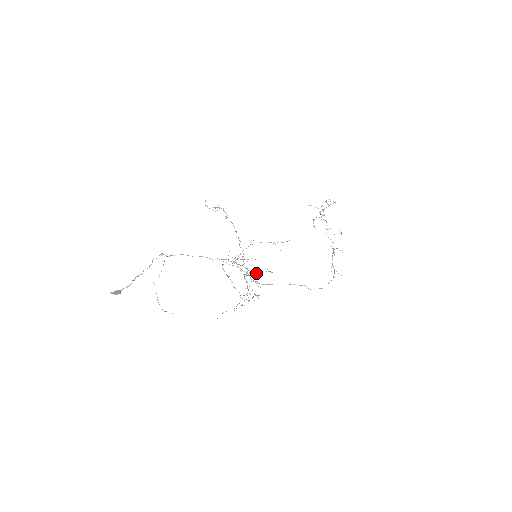
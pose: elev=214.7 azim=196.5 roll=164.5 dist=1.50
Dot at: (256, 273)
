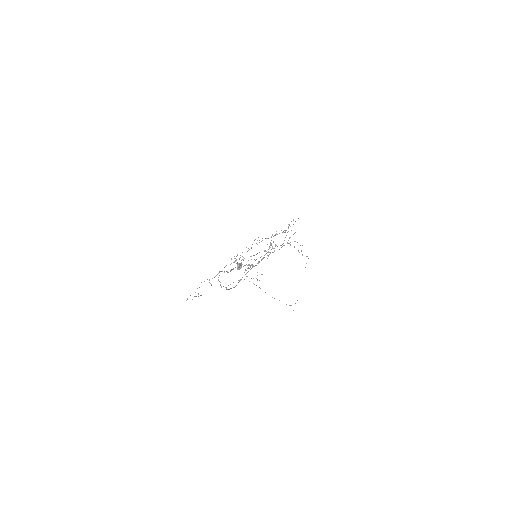
Dot at: occluded
